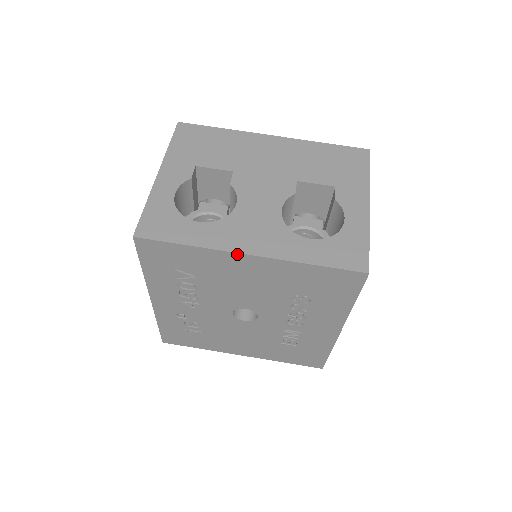
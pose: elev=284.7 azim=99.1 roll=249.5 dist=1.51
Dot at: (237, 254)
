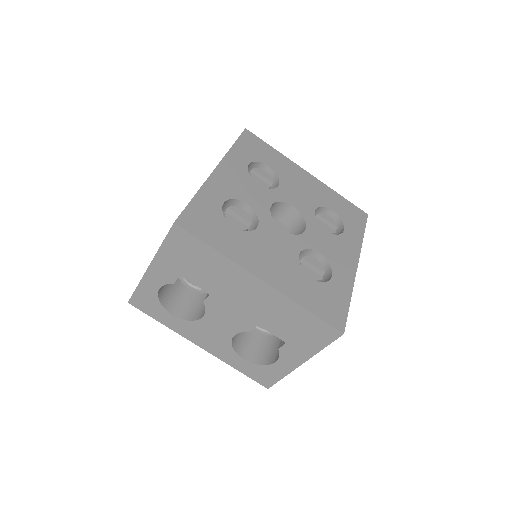
Dot at: (193, 341)
